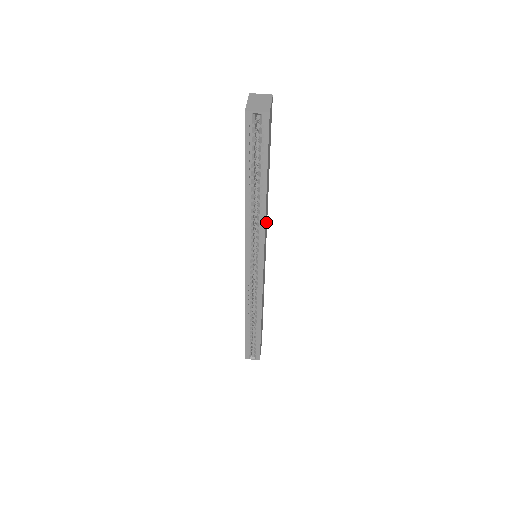
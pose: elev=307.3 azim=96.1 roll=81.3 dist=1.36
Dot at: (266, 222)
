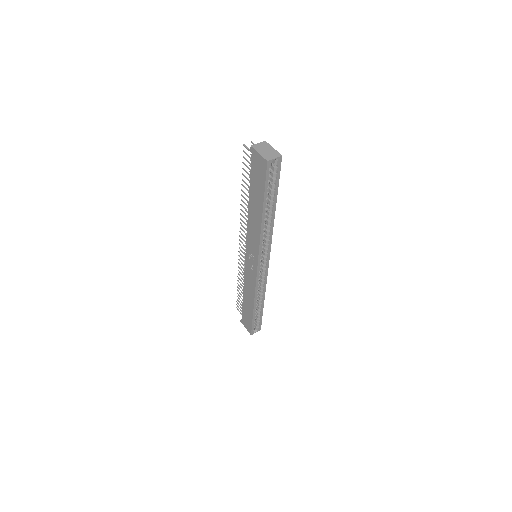
Dot at: occluded
